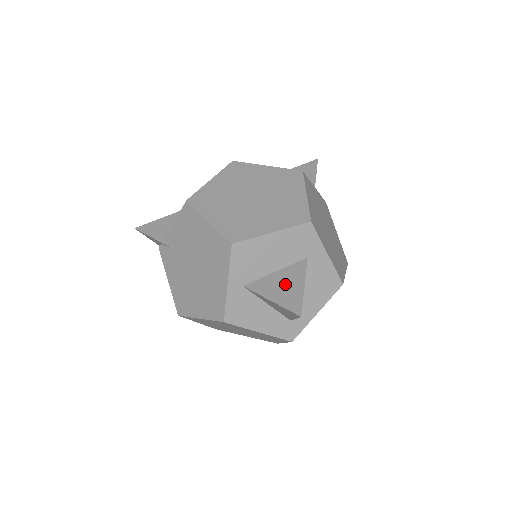
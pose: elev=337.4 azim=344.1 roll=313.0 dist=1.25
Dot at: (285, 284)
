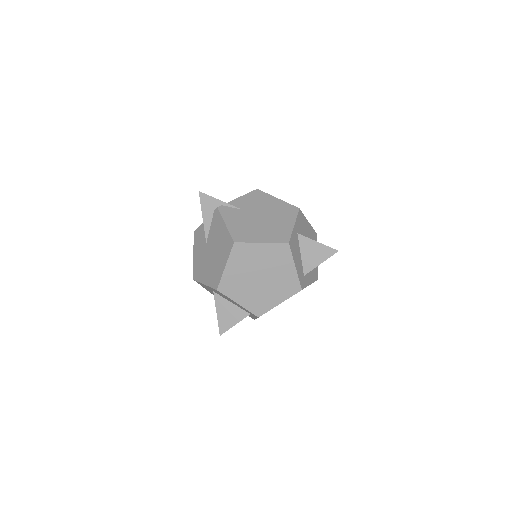
Dot at: occluded
